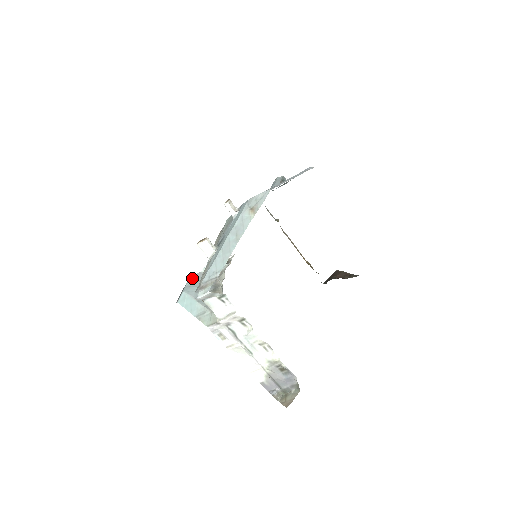
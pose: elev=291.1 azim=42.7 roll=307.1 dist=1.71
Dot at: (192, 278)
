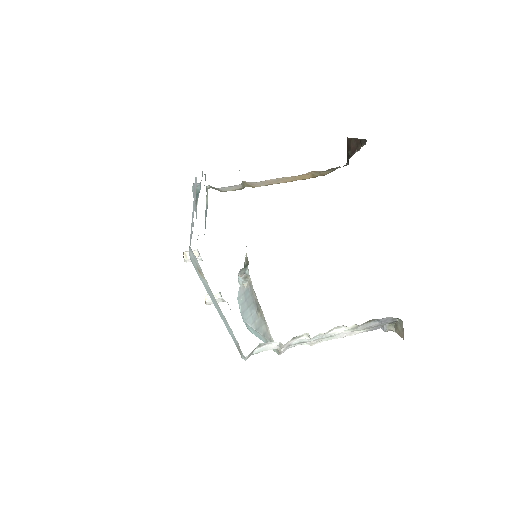
Dot at: (239, 299)
